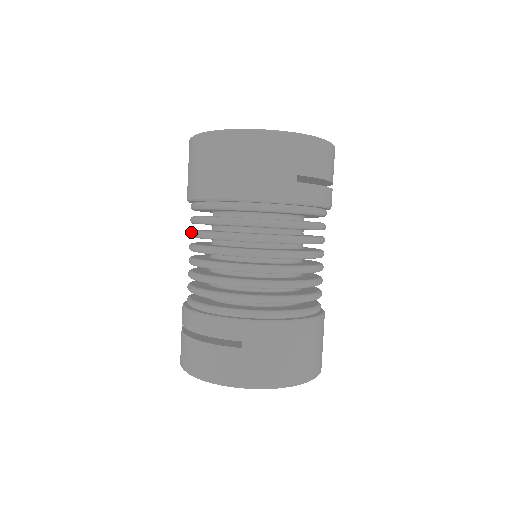
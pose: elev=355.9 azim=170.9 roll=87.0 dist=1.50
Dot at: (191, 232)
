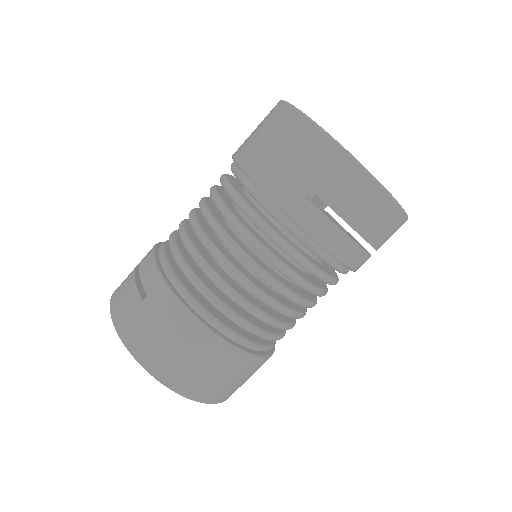
Dot at: occluded
